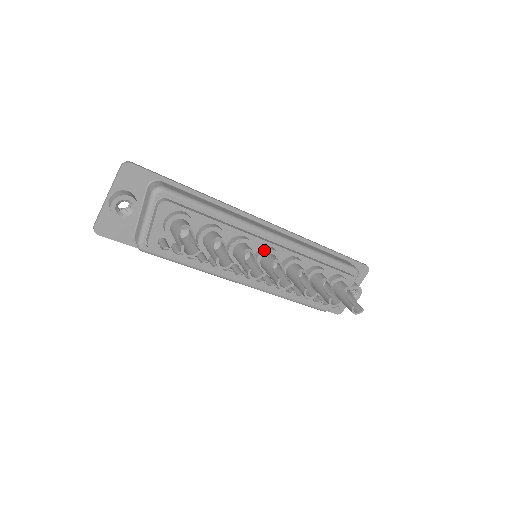
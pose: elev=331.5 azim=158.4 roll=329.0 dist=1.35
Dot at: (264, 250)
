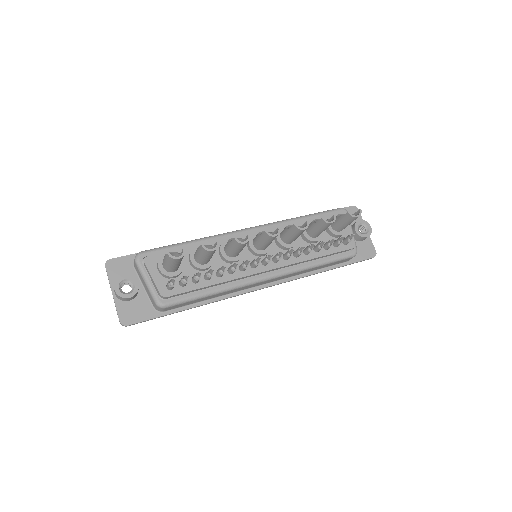
Dot at: occluded
